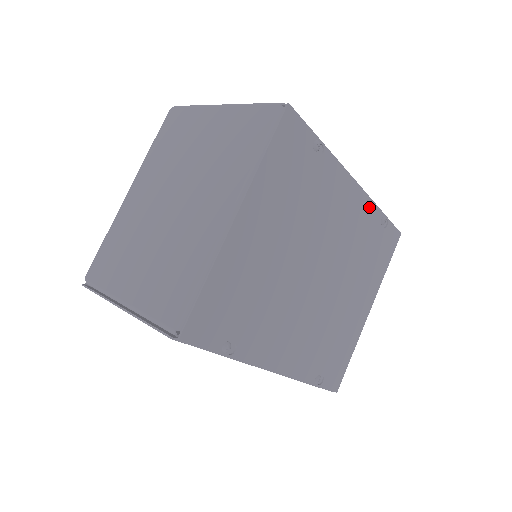
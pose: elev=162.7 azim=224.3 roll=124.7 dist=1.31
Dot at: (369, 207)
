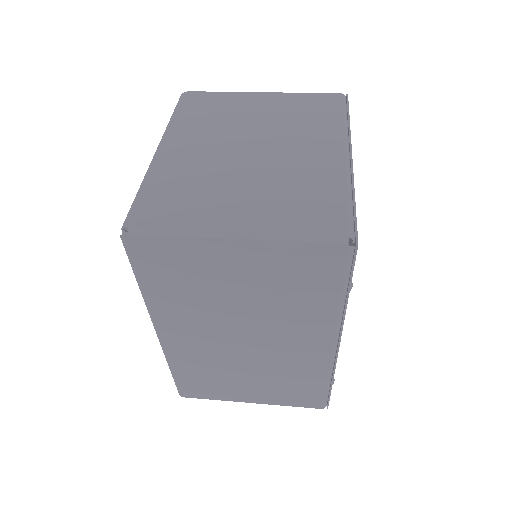
Dot at: occluded
